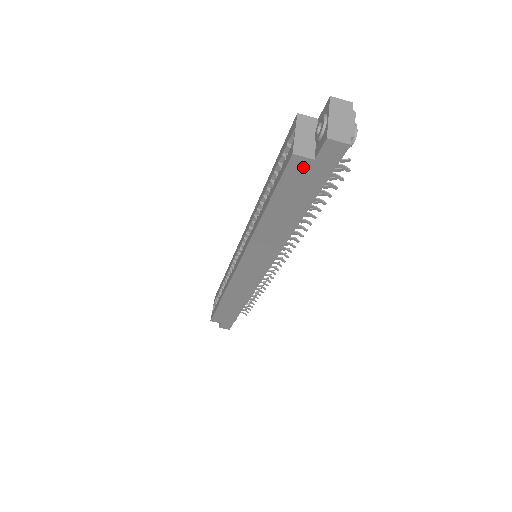
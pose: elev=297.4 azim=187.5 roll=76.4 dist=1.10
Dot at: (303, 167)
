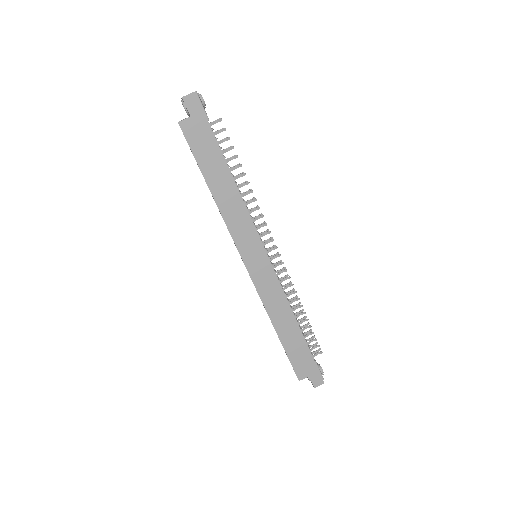
Dot at: (191, 127)
